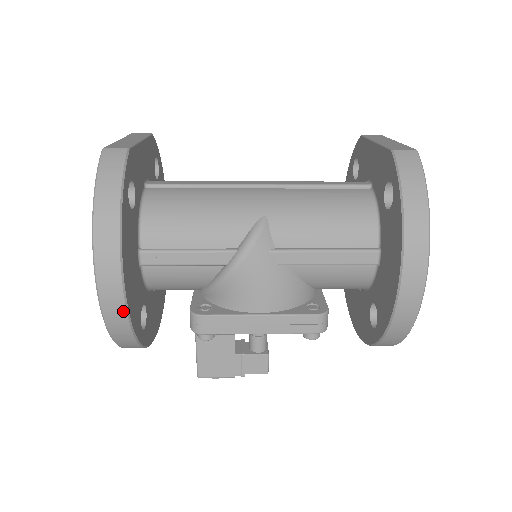
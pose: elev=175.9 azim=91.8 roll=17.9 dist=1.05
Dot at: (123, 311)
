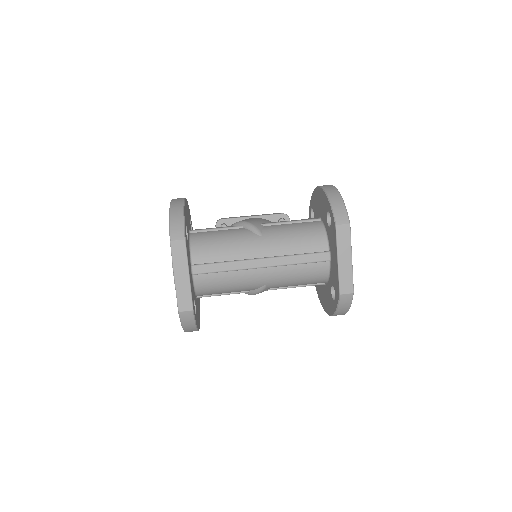
Dot at: occluded
